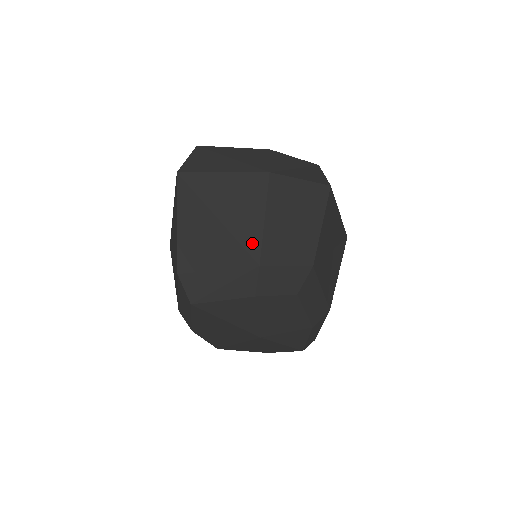
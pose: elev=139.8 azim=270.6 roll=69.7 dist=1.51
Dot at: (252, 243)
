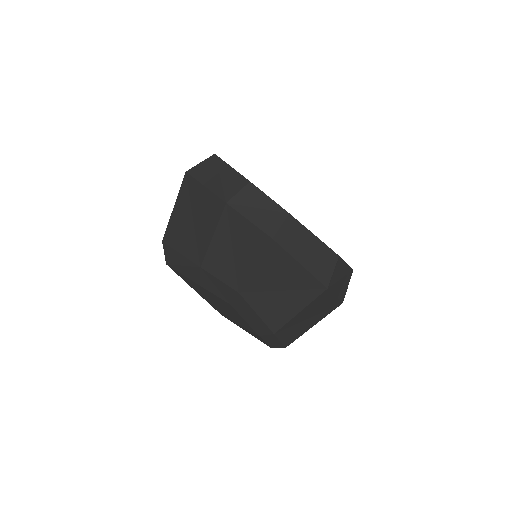
Dot at: (202, 249)
